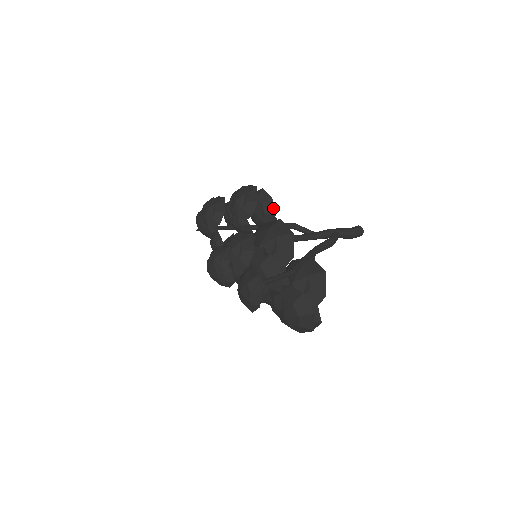
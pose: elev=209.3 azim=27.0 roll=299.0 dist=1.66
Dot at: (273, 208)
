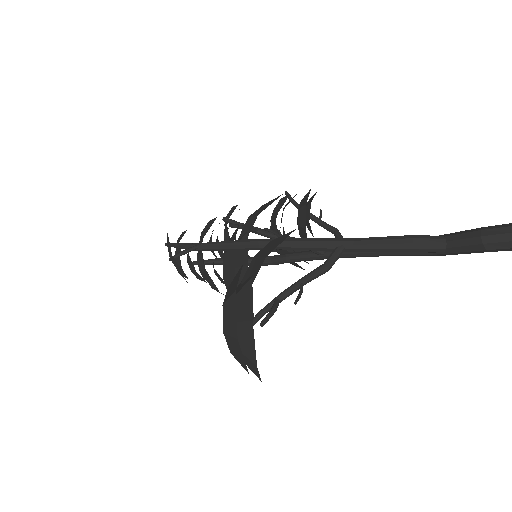
Dot at: (307, 198)
